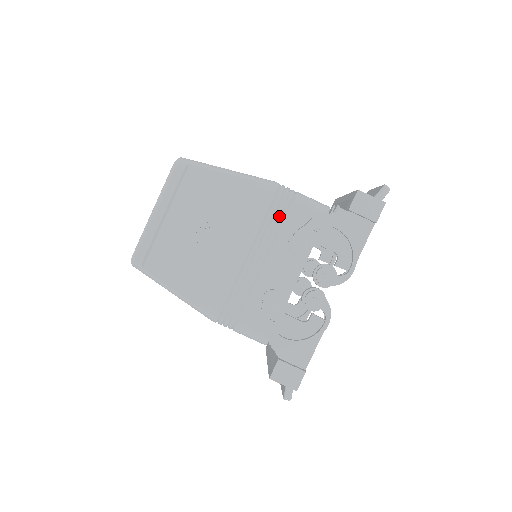
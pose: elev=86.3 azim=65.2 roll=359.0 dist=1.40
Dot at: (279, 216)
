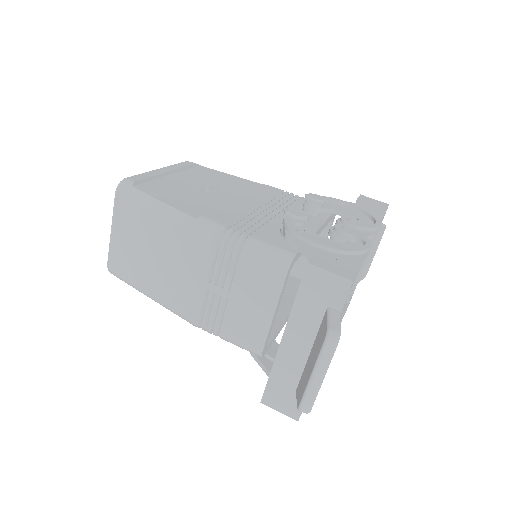
Dot at: (288, 199)
